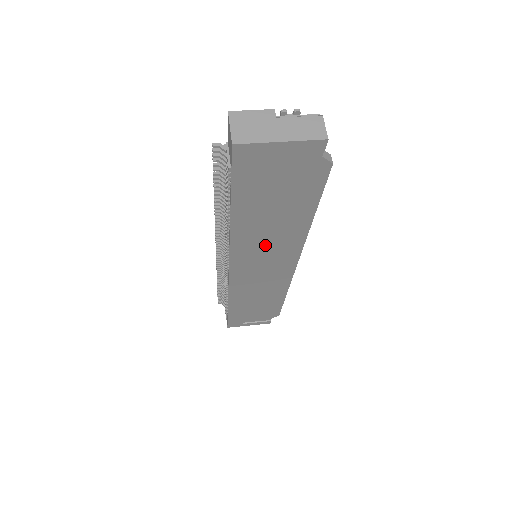
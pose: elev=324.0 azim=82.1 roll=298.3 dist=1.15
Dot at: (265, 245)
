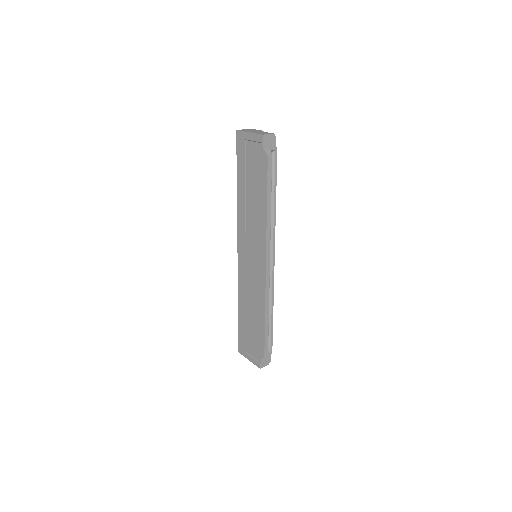
Dot at: (251, 229)
